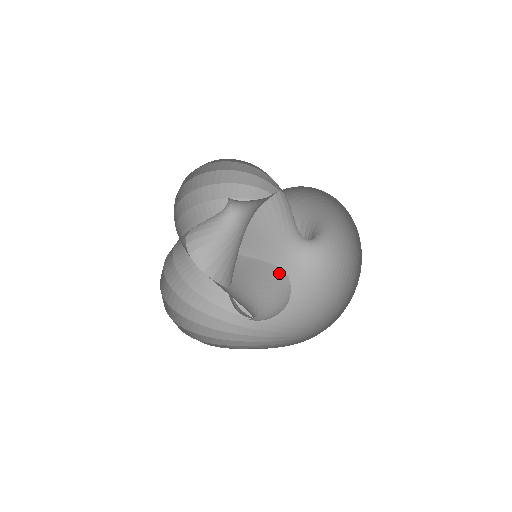
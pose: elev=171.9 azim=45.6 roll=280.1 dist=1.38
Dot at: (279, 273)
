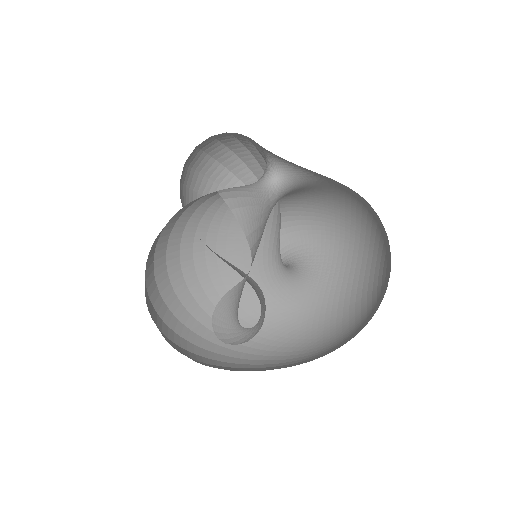
Dot at: (260, 289)
